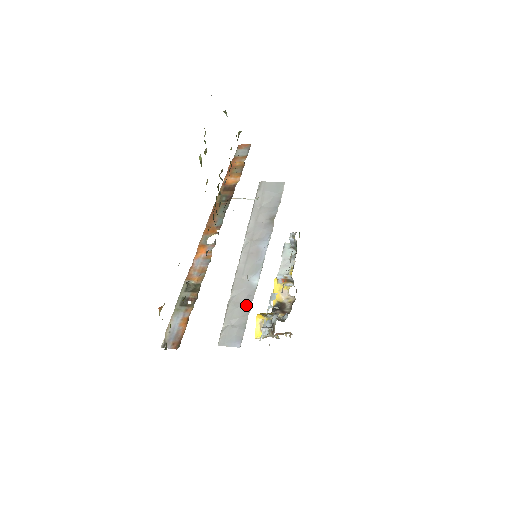
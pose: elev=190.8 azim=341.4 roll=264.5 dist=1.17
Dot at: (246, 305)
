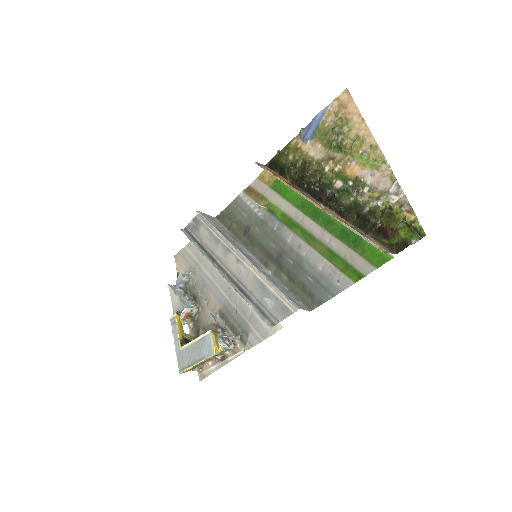
Dot at: (282, 286)
